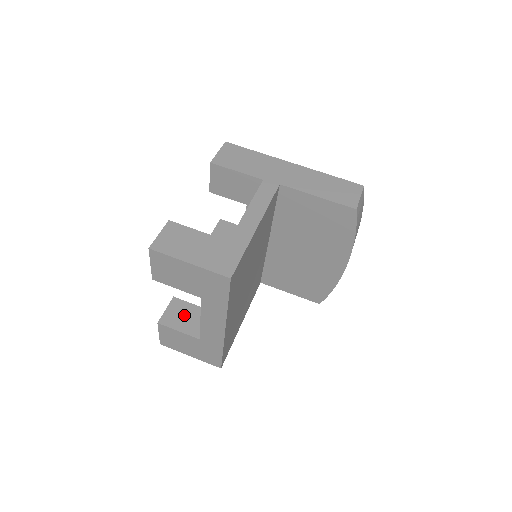
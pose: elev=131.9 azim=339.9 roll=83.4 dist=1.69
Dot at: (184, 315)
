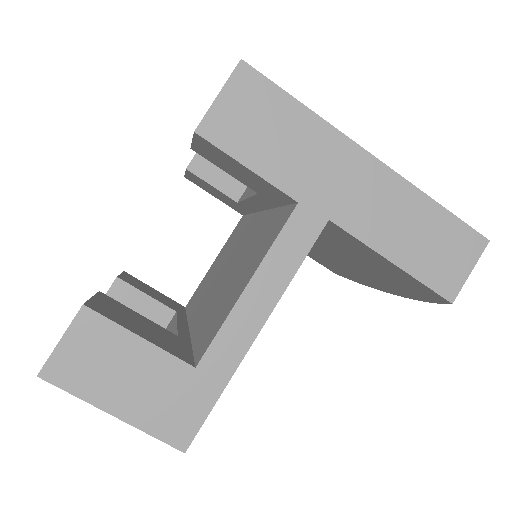
Dot at: occluded
